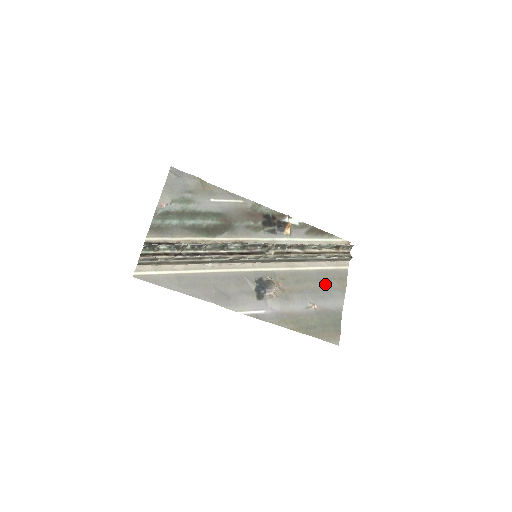
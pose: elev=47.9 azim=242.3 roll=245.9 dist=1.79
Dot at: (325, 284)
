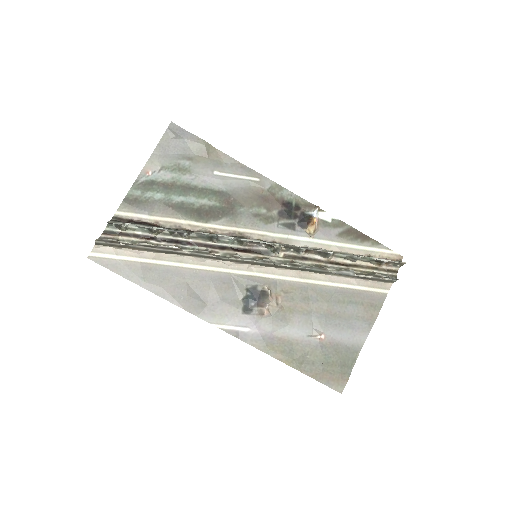
Dot at: (346, 309)
